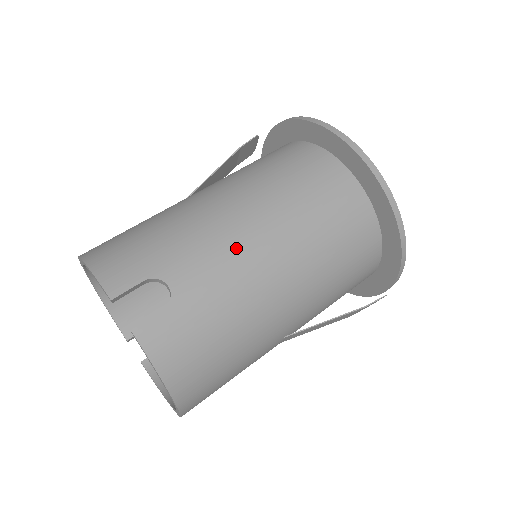
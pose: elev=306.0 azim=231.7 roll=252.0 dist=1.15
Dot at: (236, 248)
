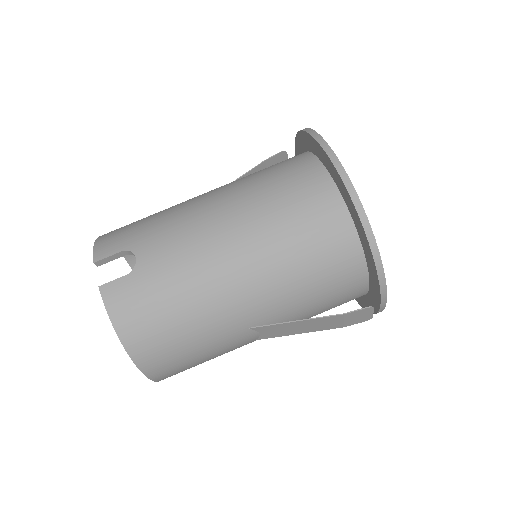
Dot at: (199, 234)
